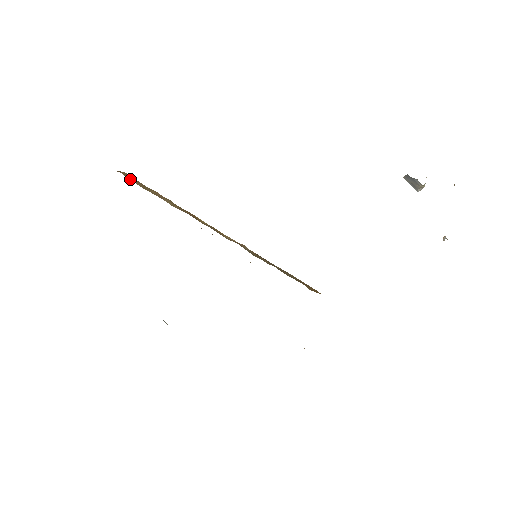
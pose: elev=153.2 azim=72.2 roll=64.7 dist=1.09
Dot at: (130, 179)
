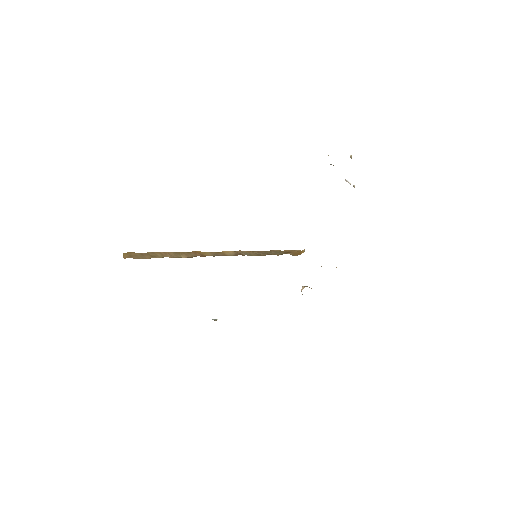
Dot at: (139, 258)
